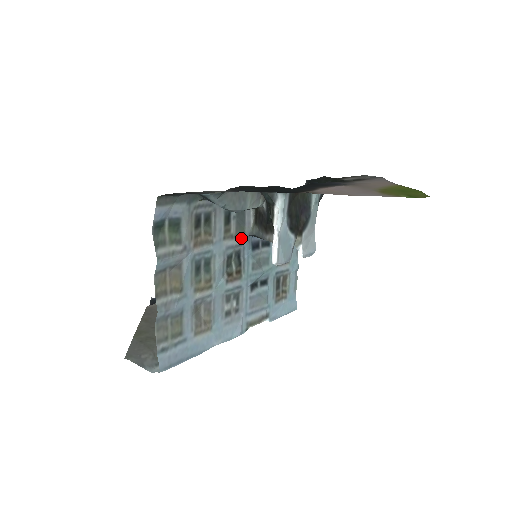
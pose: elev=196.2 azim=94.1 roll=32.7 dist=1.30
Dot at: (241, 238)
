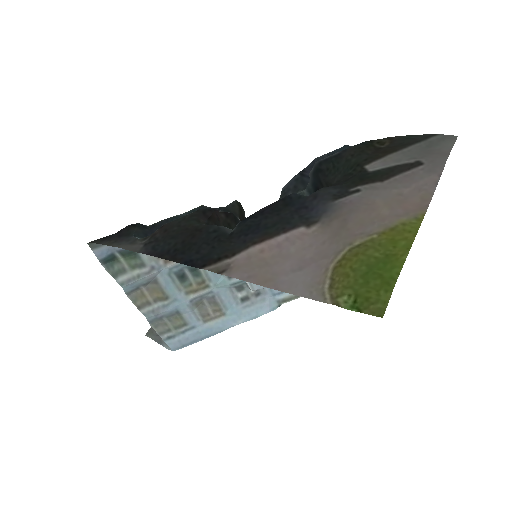
Dot at: occluded
